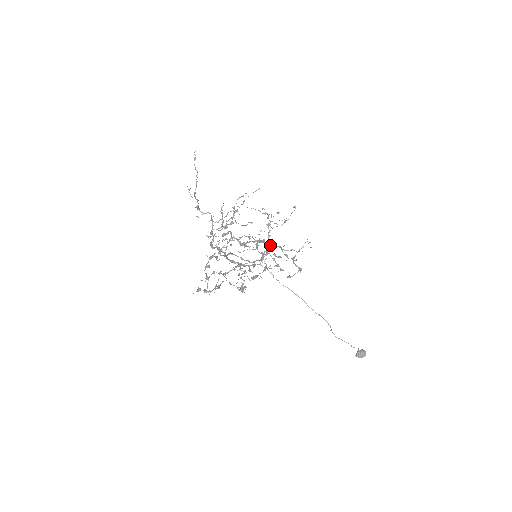
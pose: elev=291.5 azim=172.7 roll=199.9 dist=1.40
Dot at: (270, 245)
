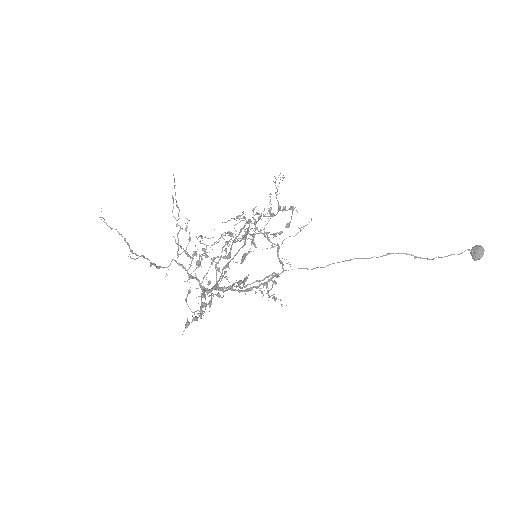
Dot at: occluded
